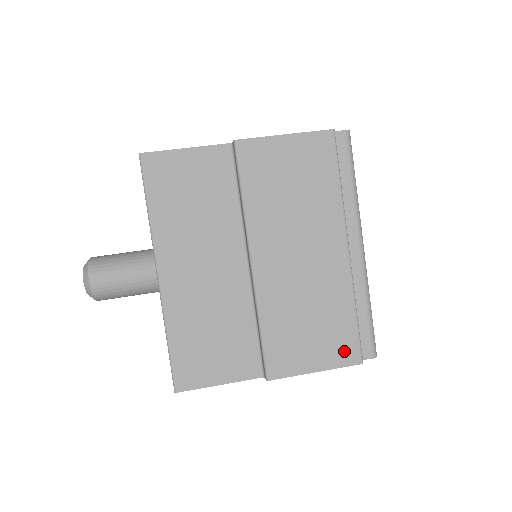
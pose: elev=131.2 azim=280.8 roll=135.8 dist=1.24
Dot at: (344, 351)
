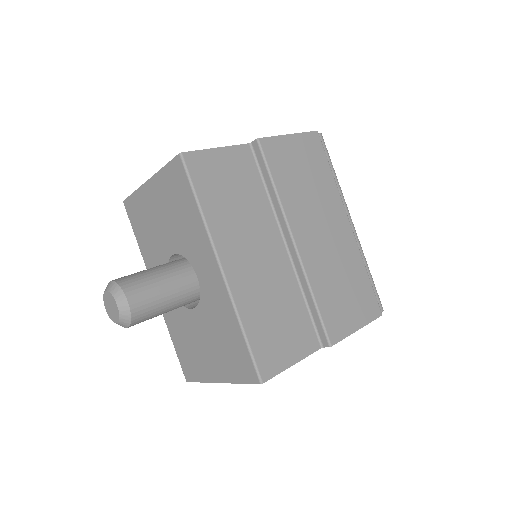
Dot at: (370, 307)
